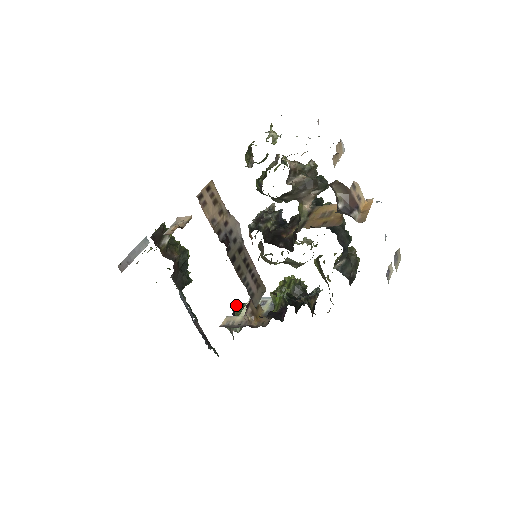
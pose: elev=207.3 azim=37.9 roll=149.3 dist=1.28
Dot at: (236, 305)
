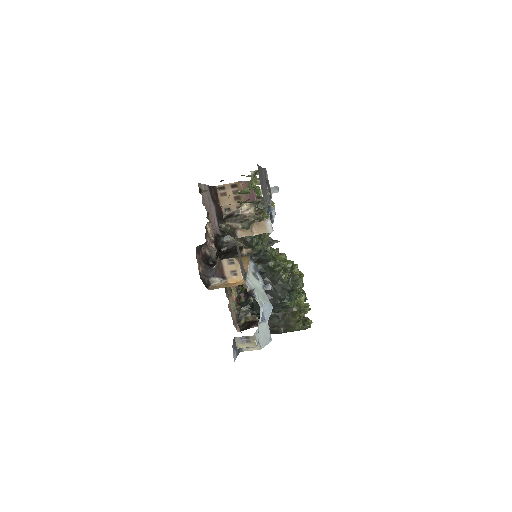
Dot at: occluded
